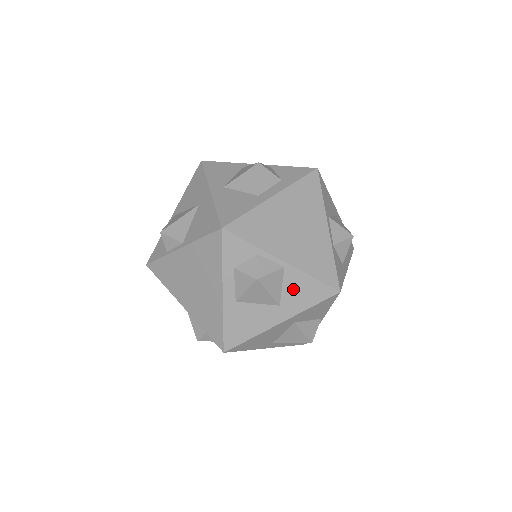
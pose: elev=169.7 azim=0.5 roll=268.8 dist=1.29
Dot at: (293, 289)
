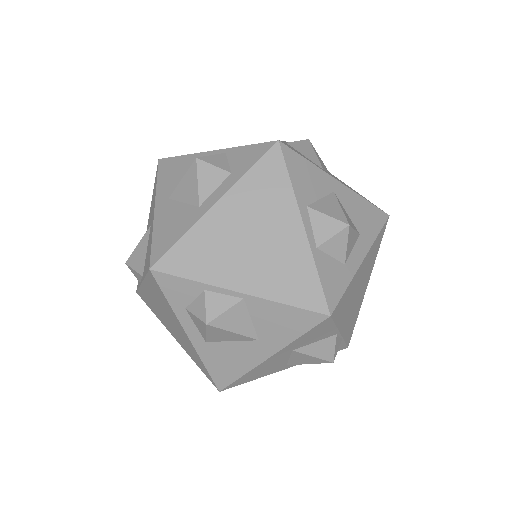
Dot at: (266, 321)
